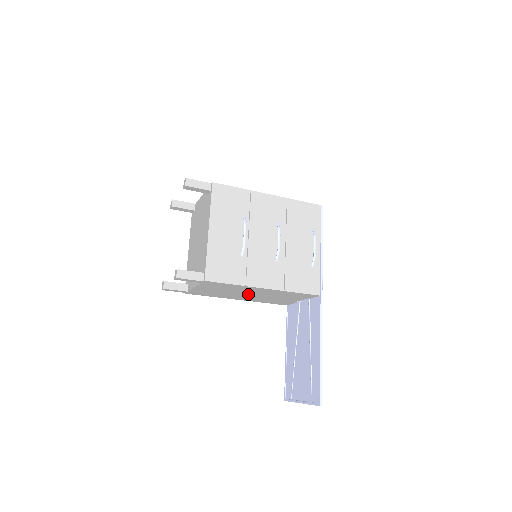
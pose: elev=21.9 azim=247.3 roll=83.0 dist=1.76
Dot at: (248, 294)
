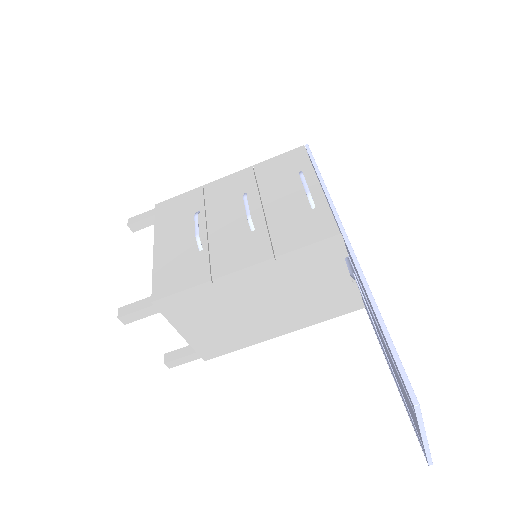
Dot at: (261, 307)
